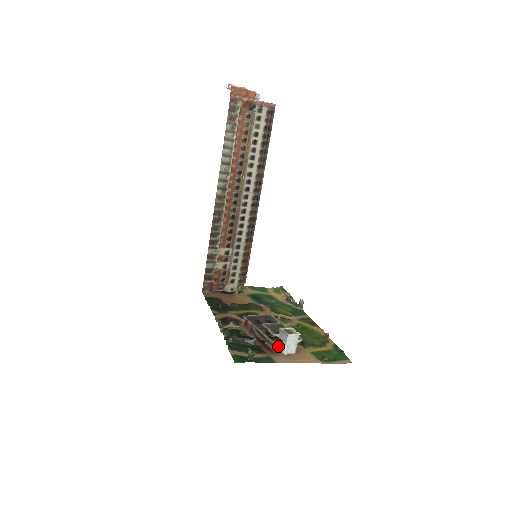
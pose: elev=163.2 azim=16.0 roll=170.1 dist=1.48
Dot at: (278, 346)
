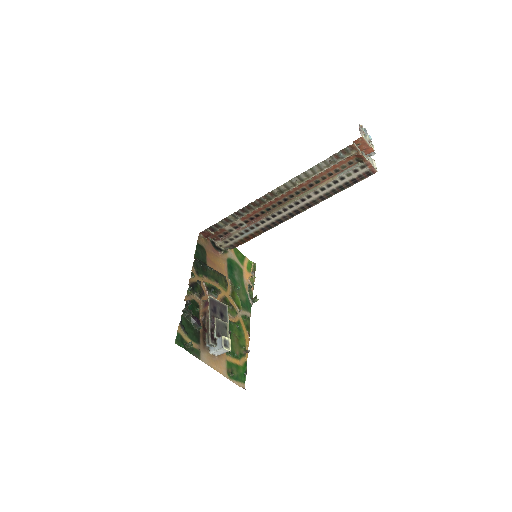
Dot at: (211, 345)
